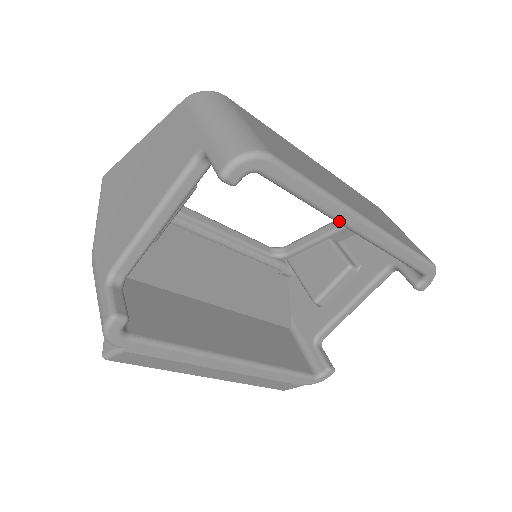
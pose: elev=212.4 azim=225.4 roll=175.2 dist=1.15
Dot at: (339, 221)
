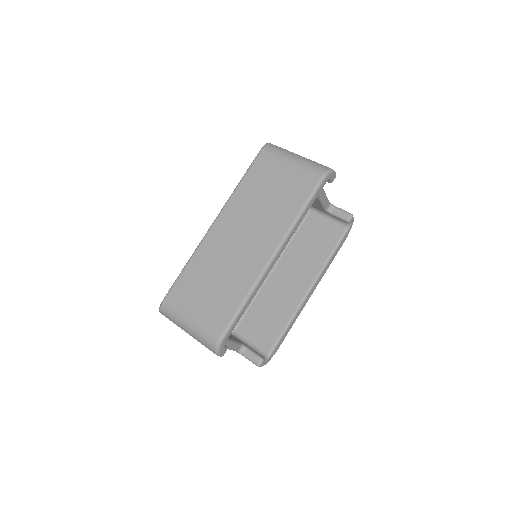
Dot at: occluded
